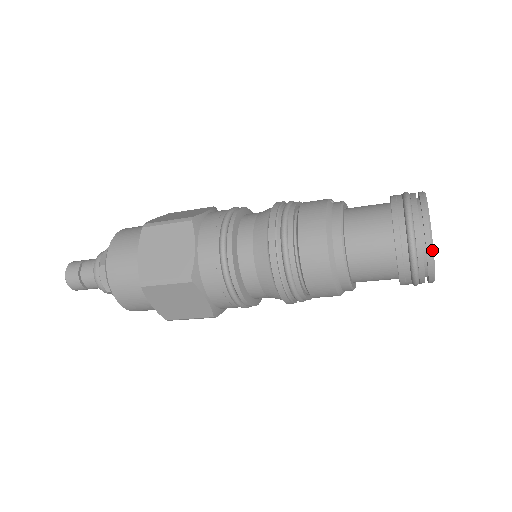
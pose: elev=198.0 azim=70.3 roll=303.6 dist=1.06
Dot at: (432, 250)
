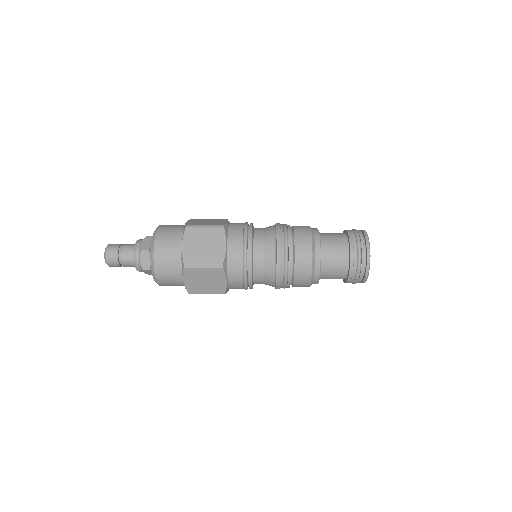
Dot at: occluded
